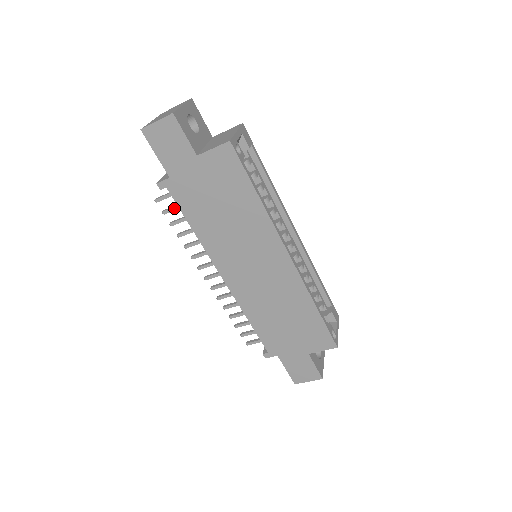
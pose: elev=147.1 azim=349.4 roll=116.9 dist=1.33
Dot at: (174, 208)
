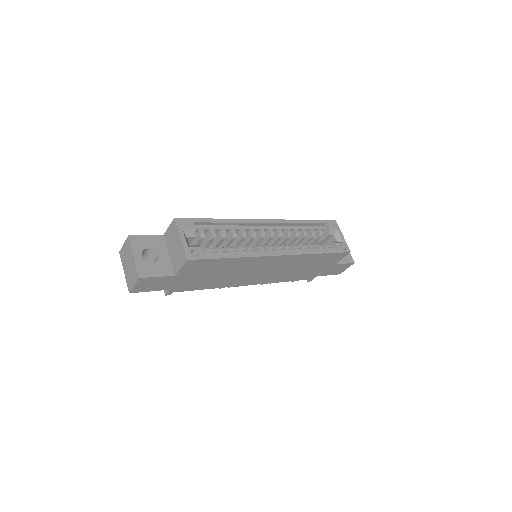
Dot at: occluded
